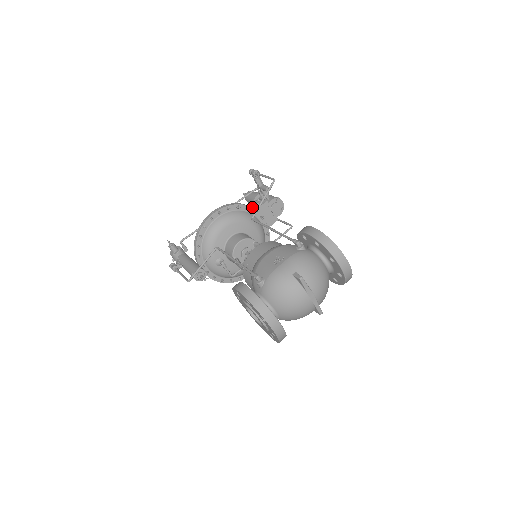
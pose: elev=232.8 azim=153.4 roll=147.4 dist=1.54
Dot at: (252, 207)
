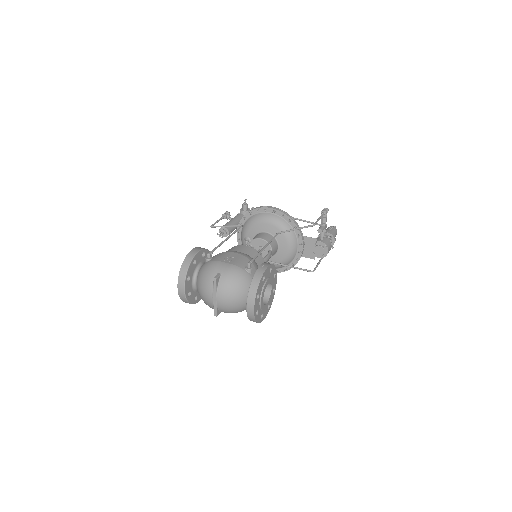
Dot at: (300, 231)
